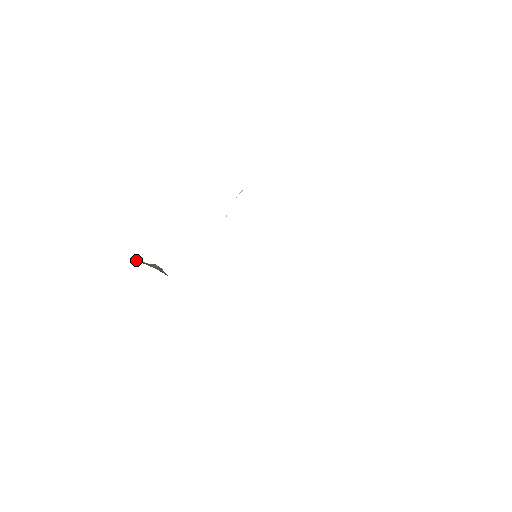
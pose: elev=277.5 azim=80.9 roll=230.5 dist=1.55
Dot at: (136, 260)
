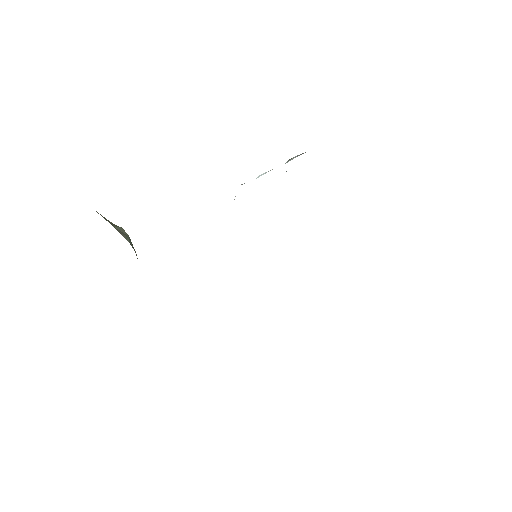
Dot at: occluded
